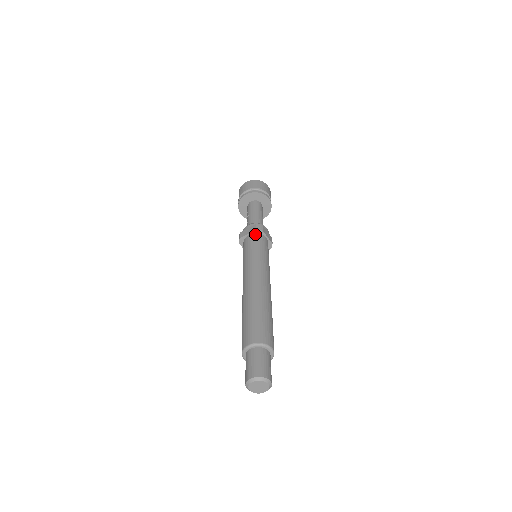
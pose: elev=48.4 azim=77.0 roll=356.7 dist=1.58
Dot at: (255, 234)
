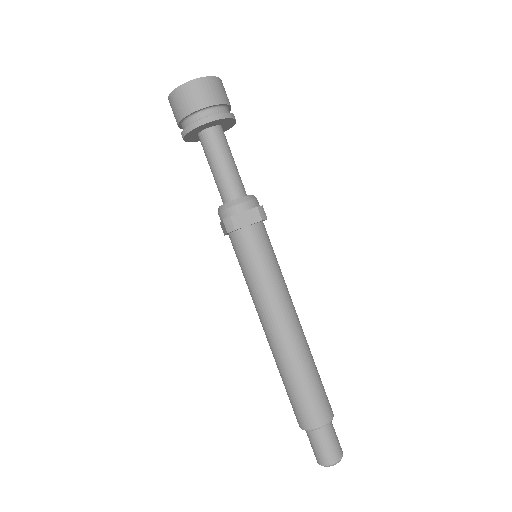
Dot at: (232, 235)
